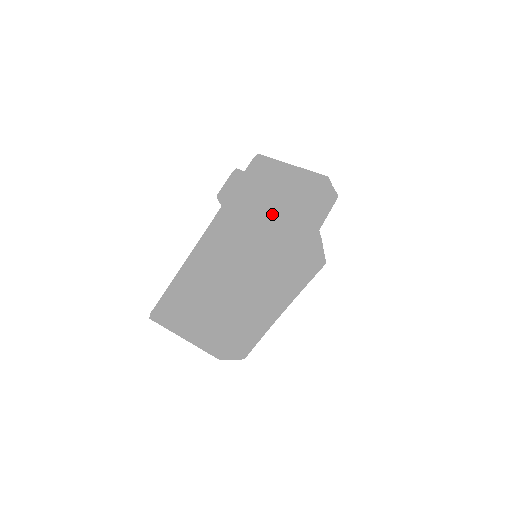
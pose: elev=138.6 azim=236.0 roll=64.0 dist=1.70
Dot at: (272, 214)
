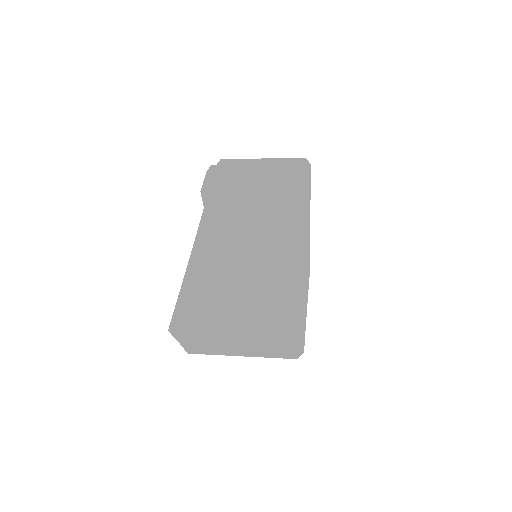
Dot at: (276, 186)
